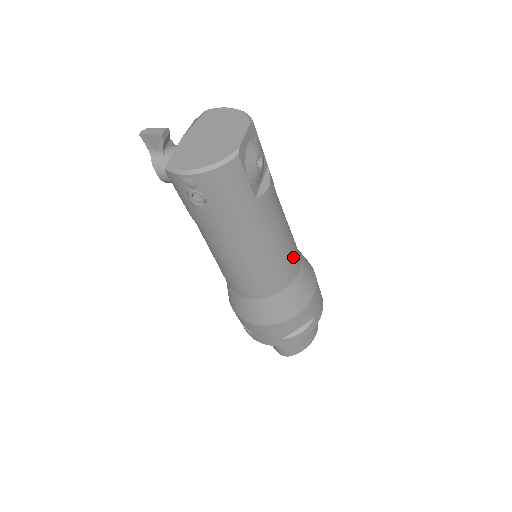
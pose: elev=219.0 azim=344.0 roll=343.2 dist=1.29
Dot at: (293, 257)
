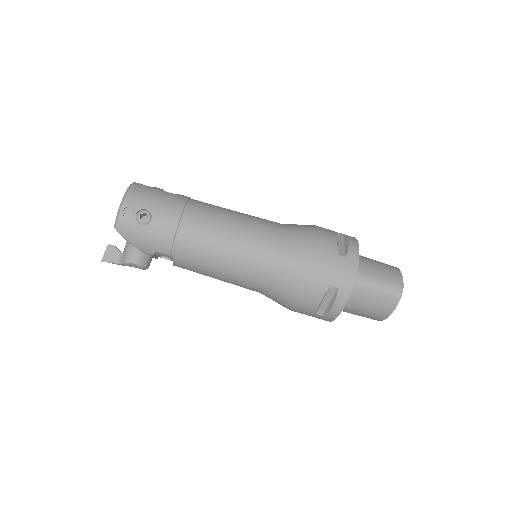
Dot at: occluded
